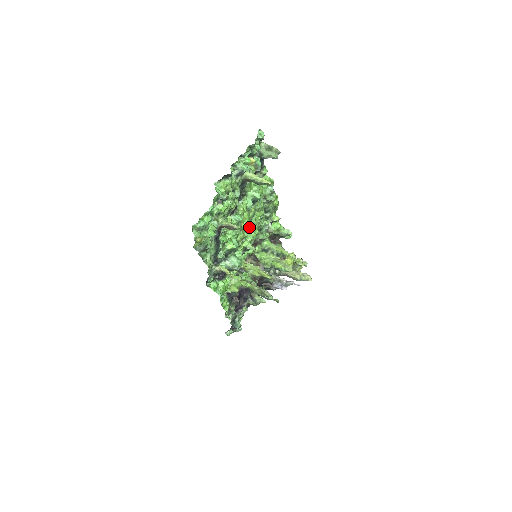
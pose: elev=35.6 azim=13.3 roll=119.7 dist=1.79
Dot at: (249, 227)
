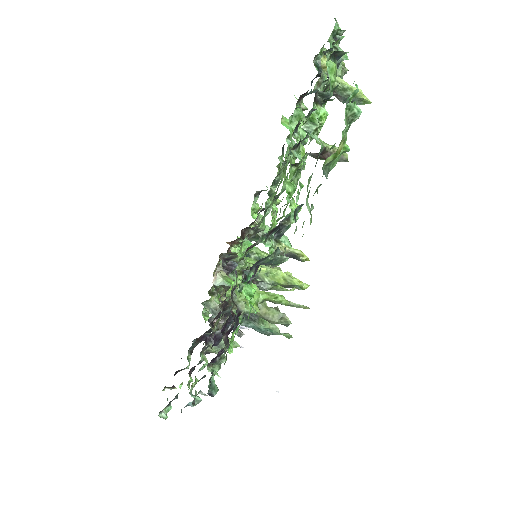
Dot at: occluded
